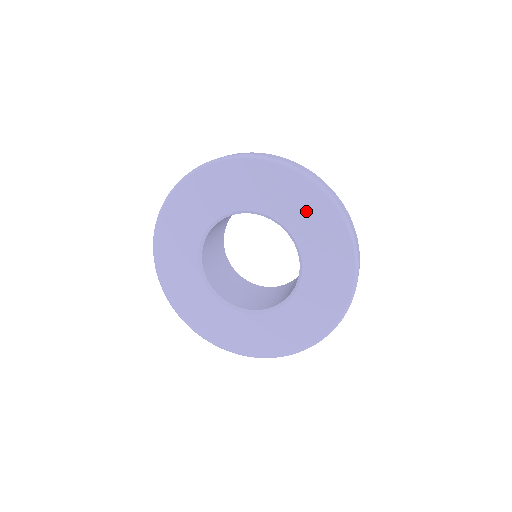
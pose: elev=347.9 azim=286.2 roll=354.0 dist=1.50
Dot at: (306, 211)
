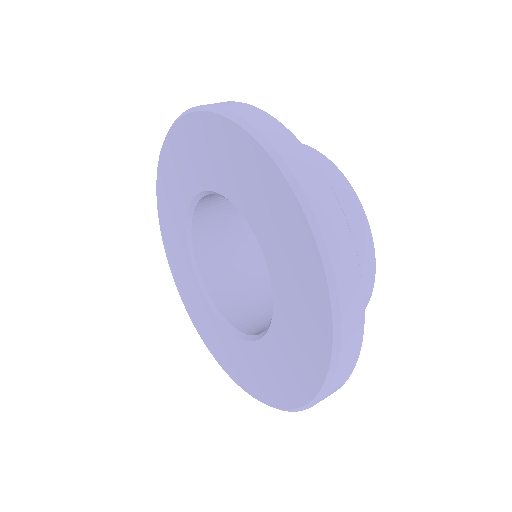
Dot at: (238, 168)
